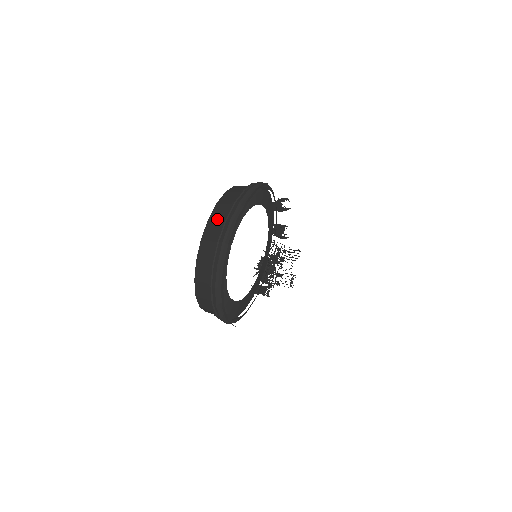
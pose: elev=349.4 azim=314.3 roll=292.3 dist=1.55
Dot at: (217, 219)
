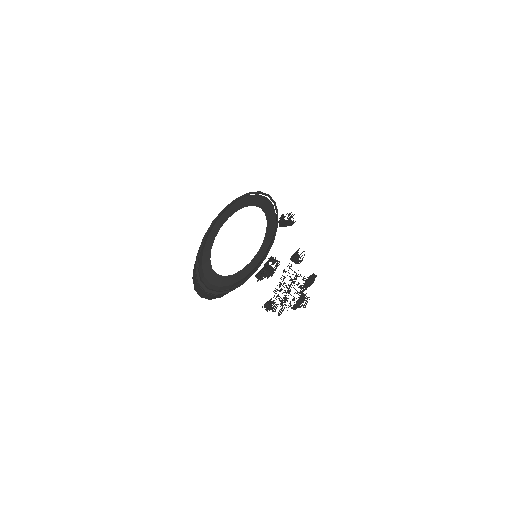
Dot at: occluded
